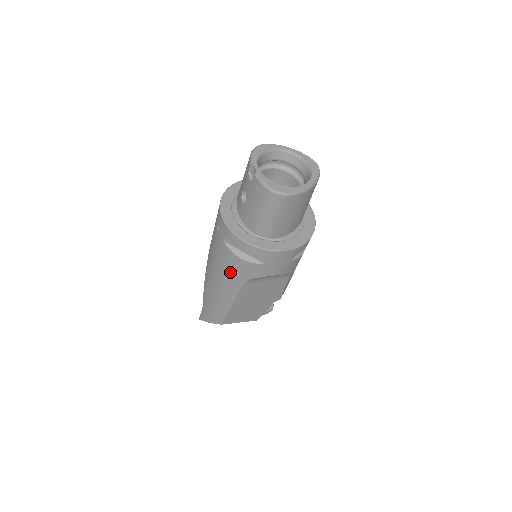
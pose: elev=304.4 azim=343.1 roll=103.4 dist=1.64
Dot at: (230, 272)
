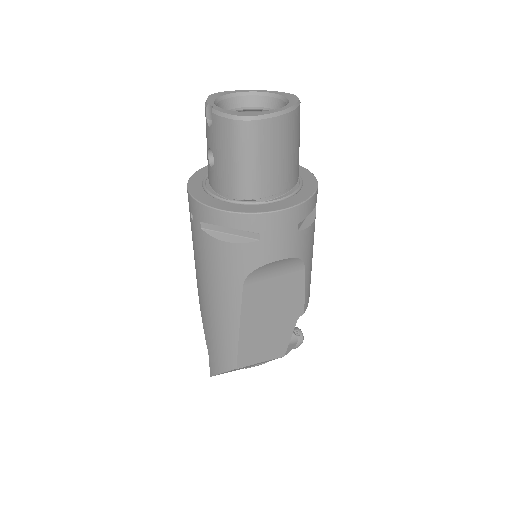
Dot at: (221, 273)
